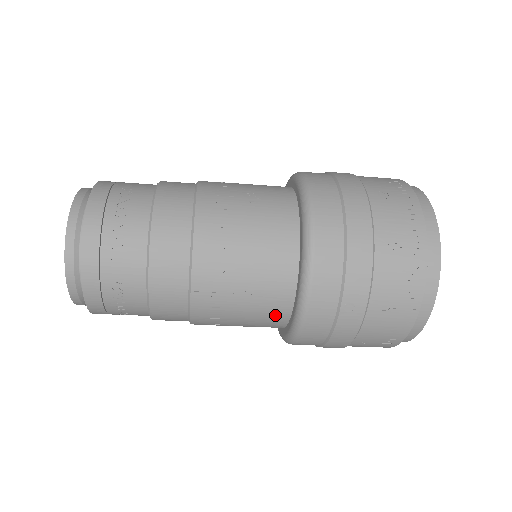
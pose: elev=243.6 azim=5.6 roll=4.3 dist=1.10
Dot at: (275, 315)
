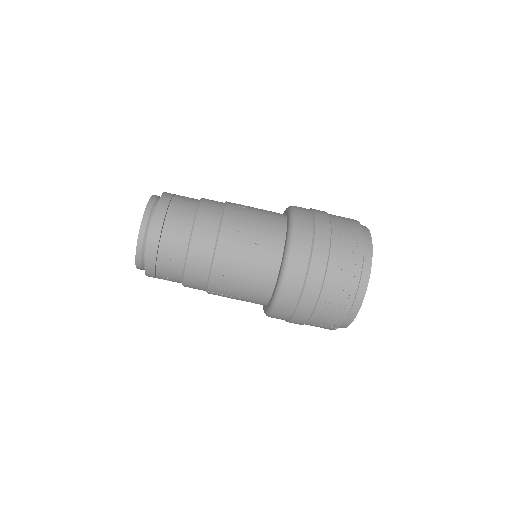
Dot at: occluded
